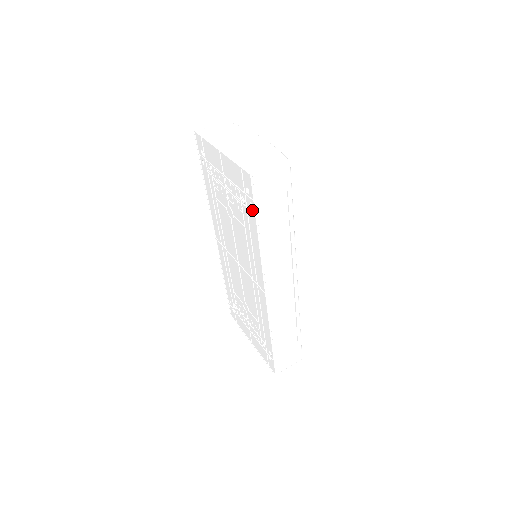
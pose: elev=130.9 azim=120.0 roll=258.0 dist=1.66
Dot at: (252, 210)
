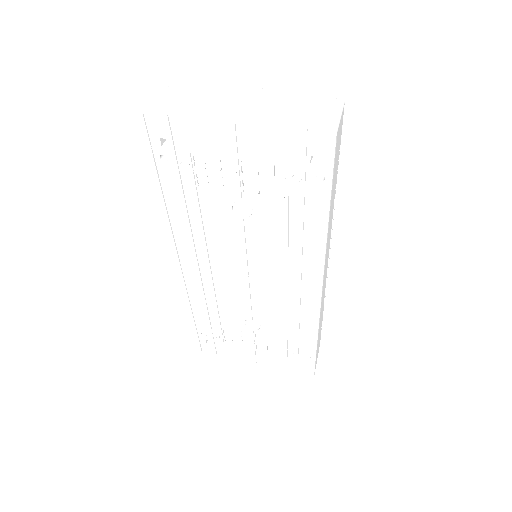
Dot at: (321, 185)
